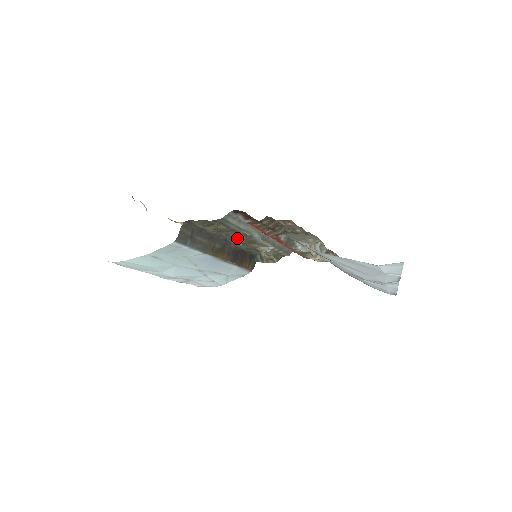
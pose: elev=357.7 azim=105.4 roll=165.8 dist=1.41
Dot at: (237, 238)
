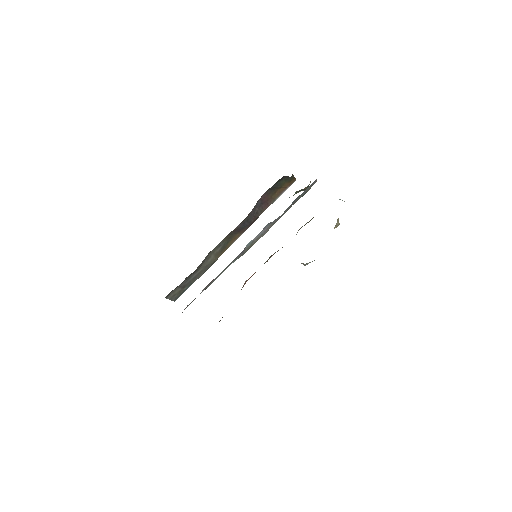
Dot at: occluded
